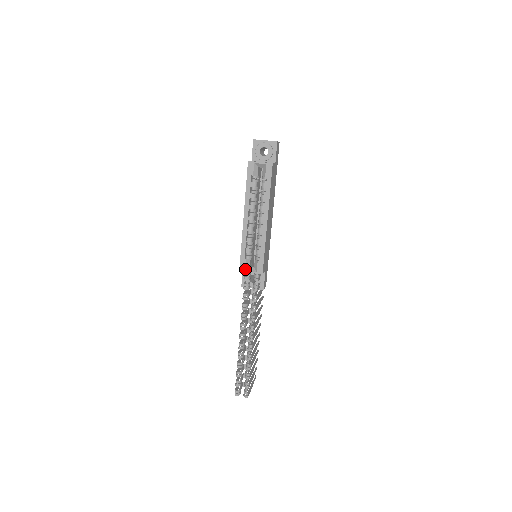
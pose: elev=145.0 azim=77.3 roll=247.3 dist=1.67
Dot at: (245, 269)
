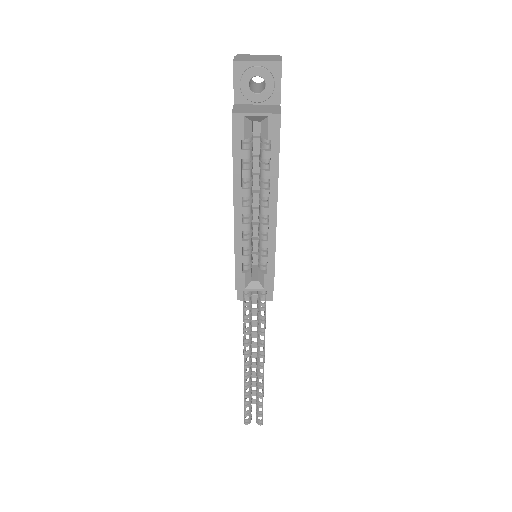
Dot at: (244, 286)
